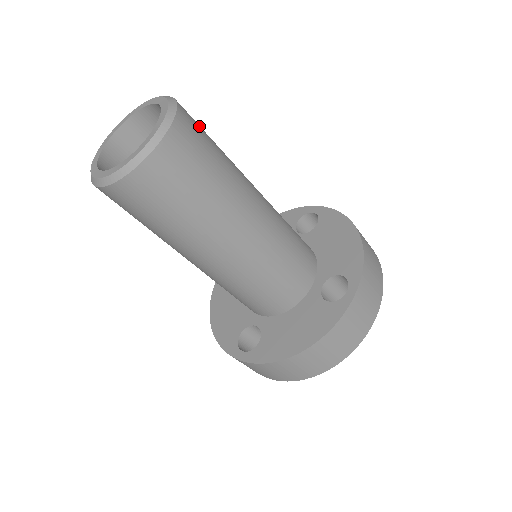
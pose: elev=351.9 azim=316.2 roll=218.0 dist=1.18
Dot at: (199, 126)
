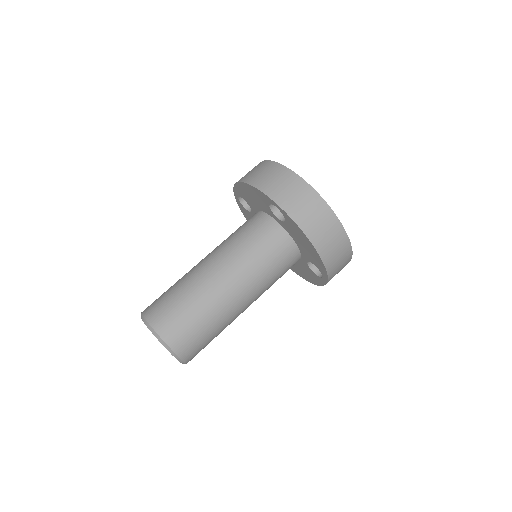
Dot at: (187, 334)
